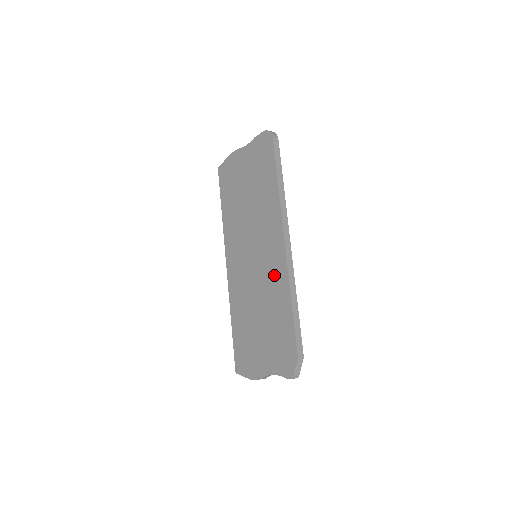
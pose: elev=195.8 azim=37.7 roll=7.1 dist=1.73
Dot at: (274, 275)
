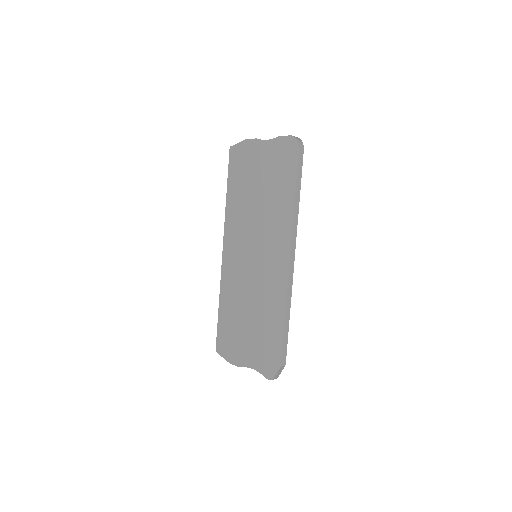
Dot at: (272, 285)
